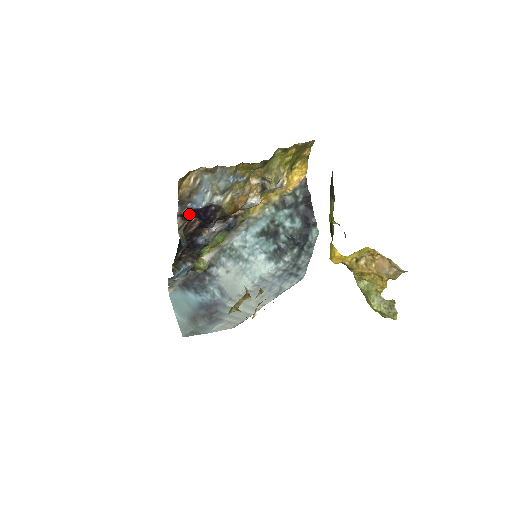
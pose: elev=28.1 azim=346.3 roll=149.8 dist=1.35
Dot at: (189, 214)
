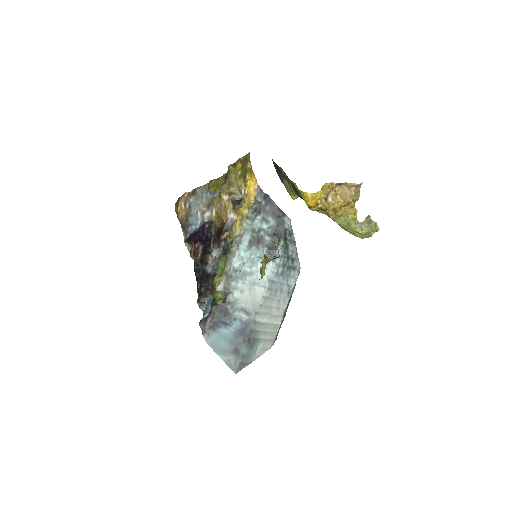
Dot at: (192, 239)
